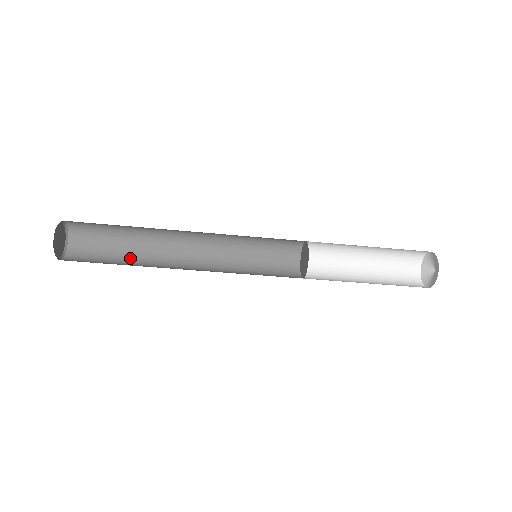
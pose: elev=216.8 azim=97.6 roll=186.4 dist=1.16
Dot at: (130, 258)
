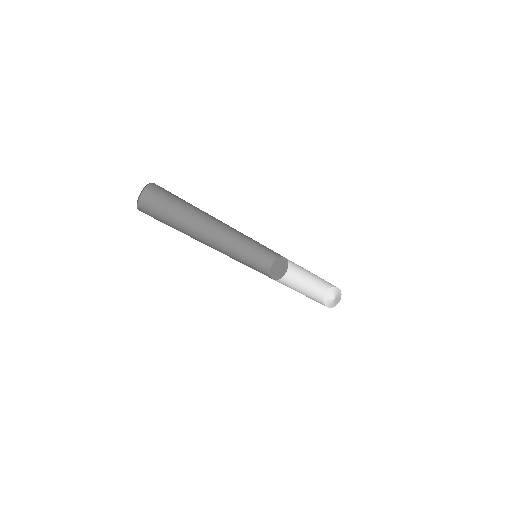
Dot at: (179, 228)
